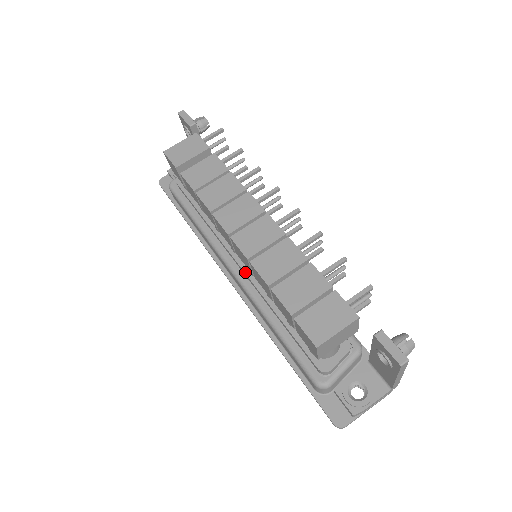
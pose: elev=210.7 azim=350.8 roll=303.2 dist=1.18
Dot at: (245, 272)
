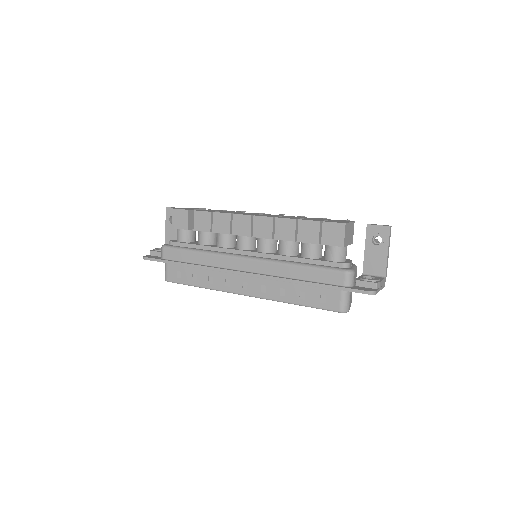
Dot at: (259, 252)
